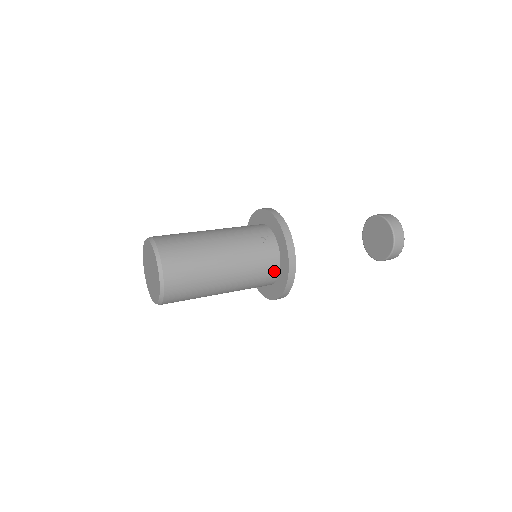
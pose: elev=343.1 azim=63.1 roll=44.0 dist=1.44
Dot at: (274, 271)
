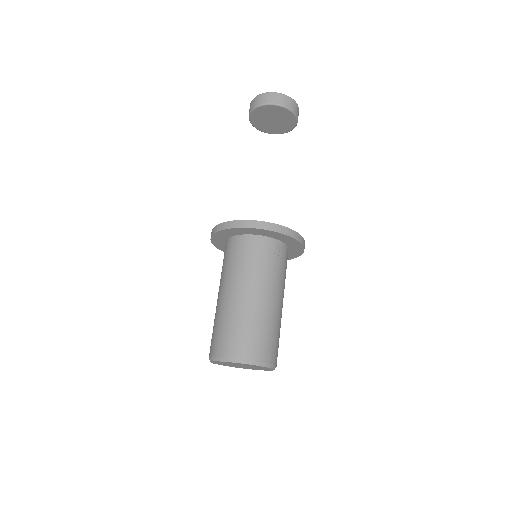
Dot at: occluded
